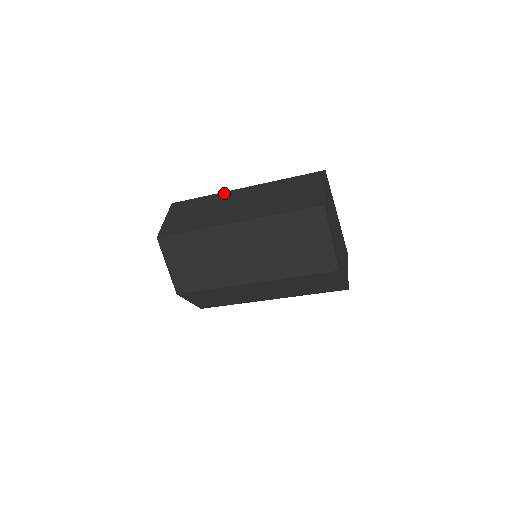
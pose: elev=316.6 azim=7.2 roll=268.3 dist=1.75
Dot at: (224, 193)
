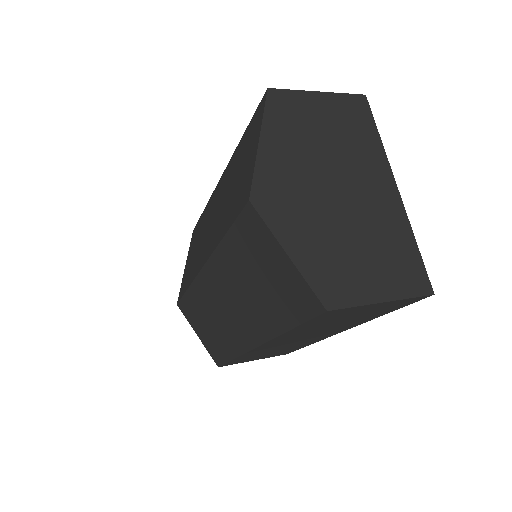
Dot at: occluded
